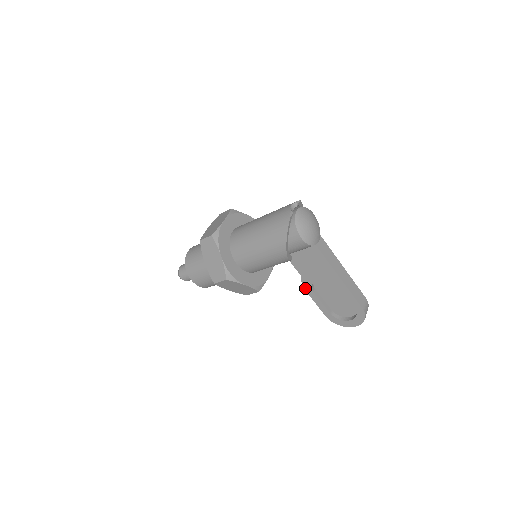
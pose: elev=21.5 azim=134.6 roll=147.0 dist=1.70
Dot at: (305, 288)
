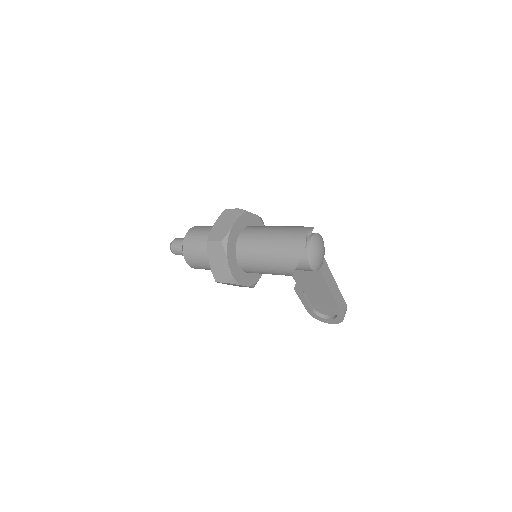
Dot at: (296, 291)
